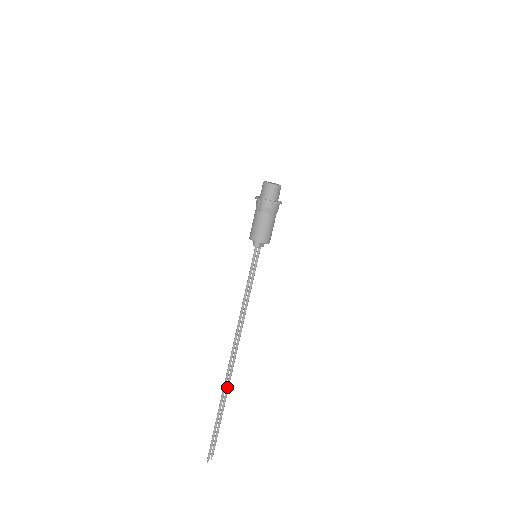
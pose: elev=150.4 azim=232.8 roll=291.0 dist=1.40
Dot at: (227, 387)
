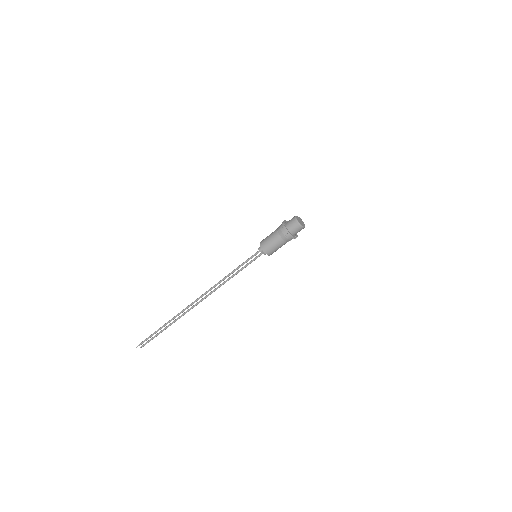
Dot at: (180, 316)
